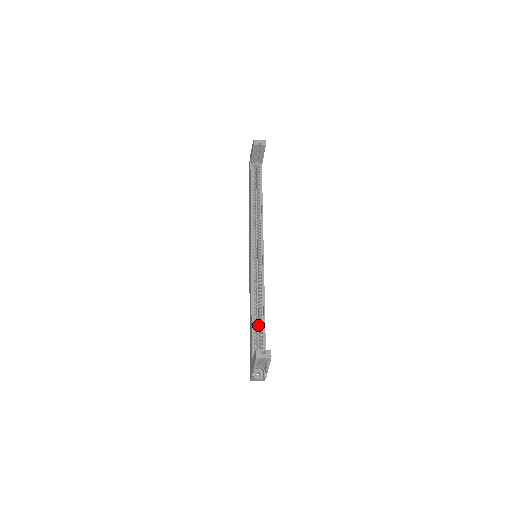
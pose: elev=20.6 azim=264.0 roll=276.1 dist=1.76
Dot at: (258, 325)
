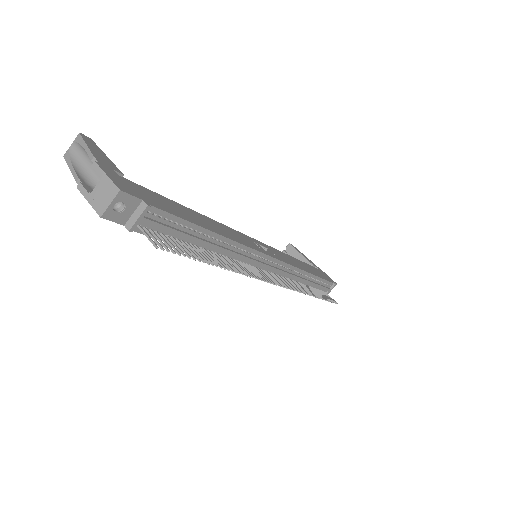
Dot at: occluded
